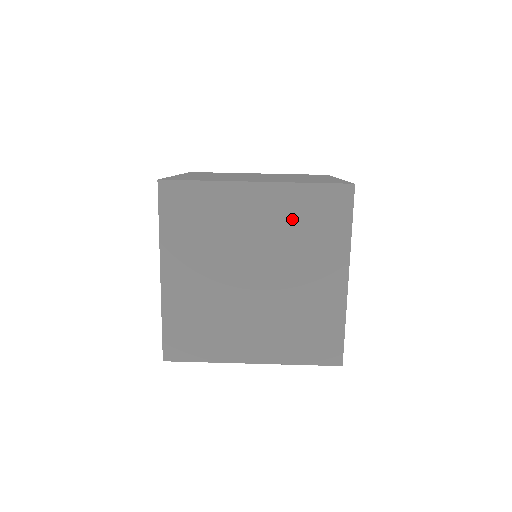
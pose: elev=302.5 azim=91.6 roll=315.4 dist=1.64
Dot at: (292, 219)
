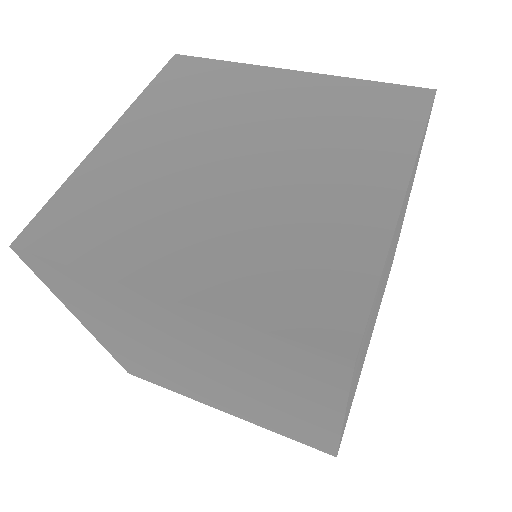
Dot at: (329, 109)
